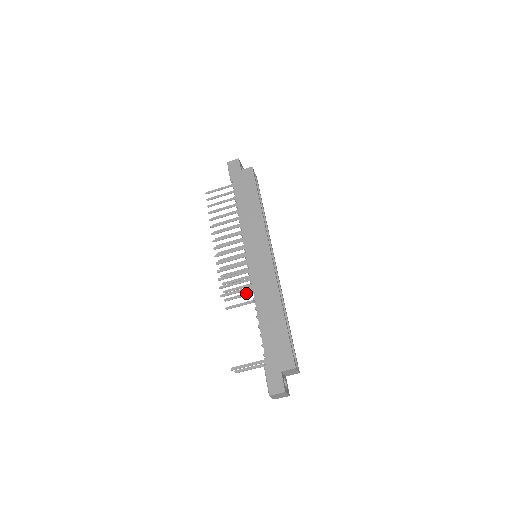
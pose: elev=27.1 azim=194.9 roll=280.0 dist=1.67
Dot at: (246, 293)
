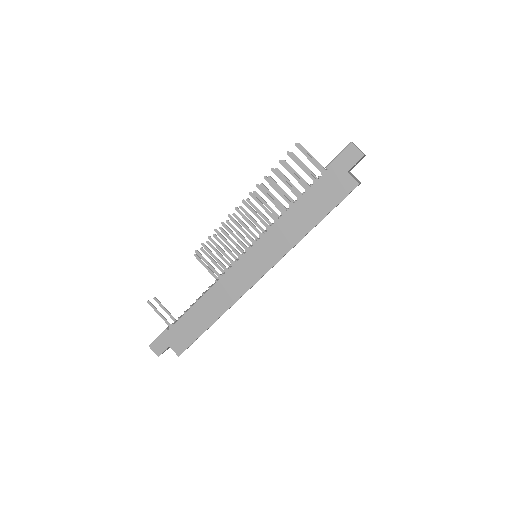
Dot at: (219, 266)
